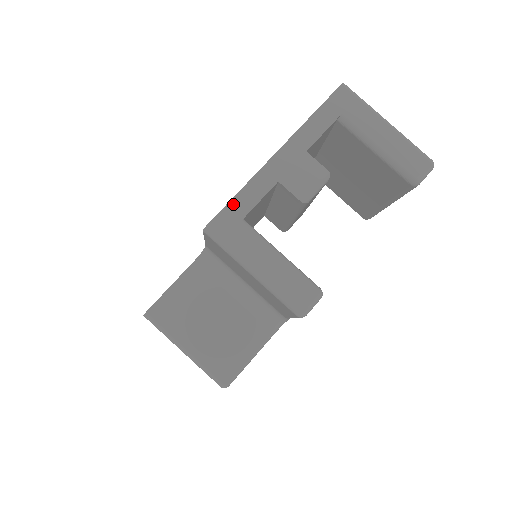
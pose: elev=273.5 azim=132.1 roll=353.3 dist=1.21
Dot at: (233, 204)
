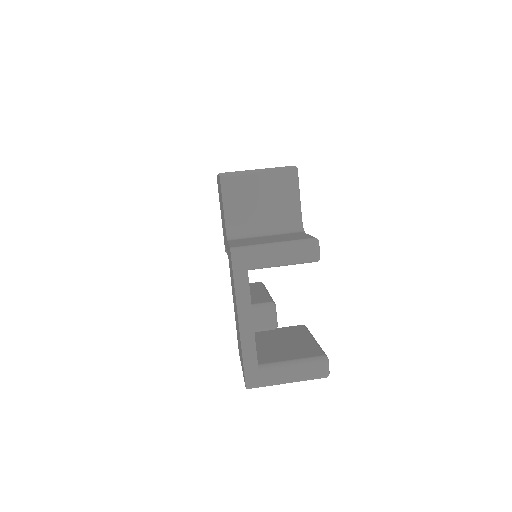
Dot at: occluded
